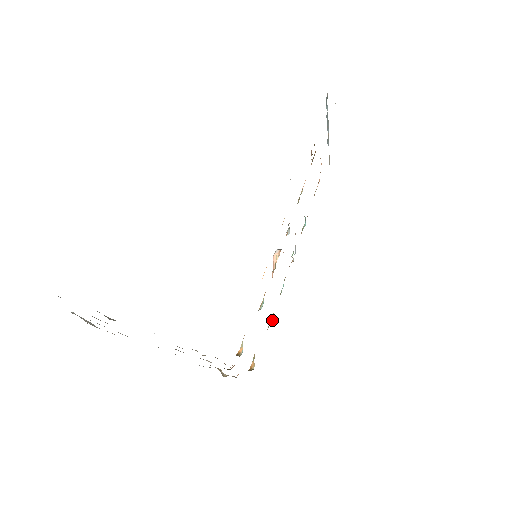
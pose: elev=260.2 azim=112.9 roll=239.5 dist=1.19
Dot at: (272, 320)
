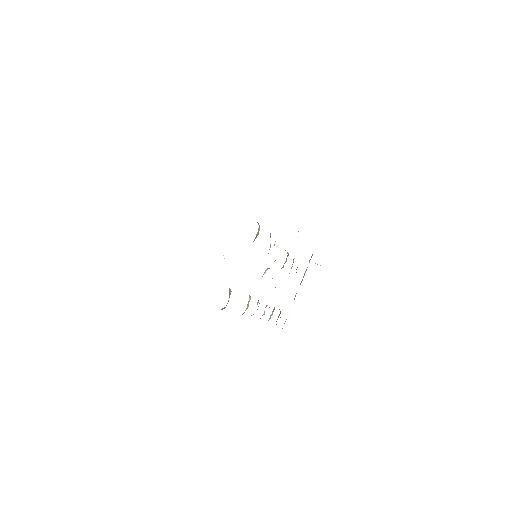
Dot at: (242, 314)
